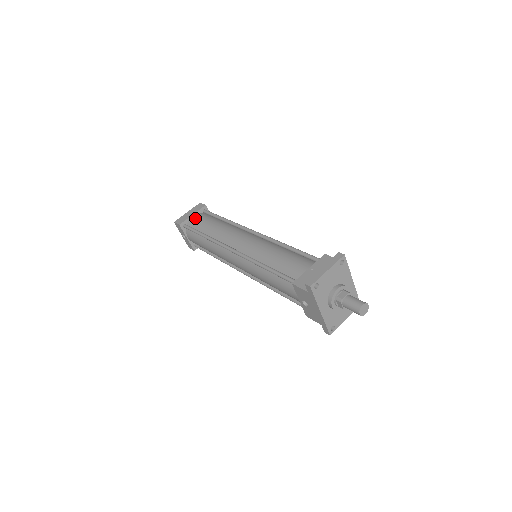
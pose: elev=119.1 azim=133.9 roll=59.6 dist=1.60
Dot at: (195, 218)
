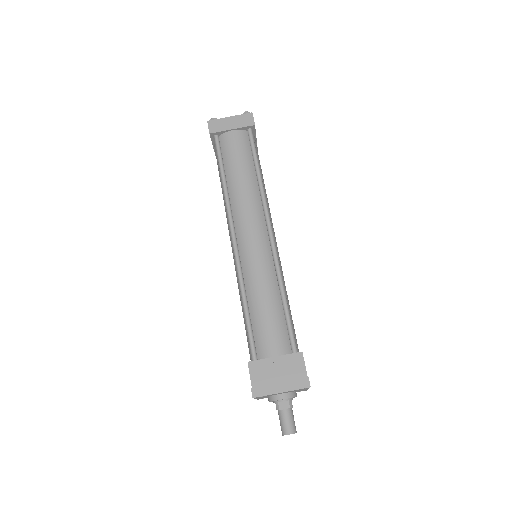
Dot at: (231, 138)
